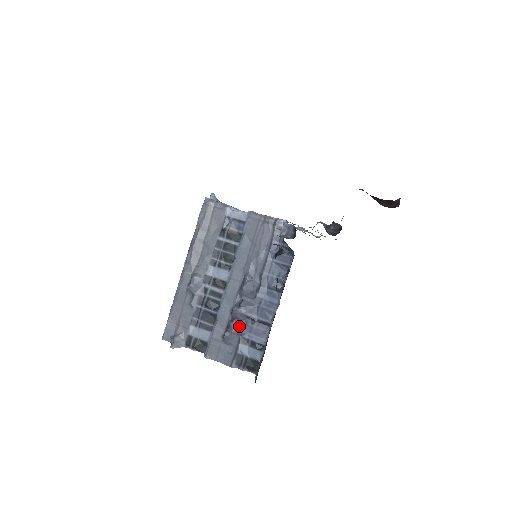
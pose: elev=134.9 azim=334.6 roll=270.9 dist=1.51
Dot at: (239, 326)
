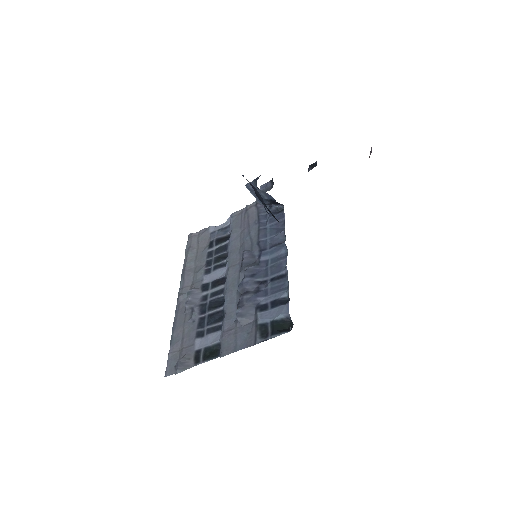
Dot at: (250, 295)
